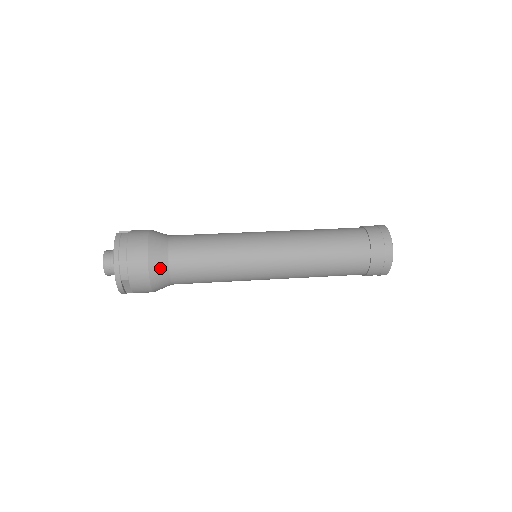
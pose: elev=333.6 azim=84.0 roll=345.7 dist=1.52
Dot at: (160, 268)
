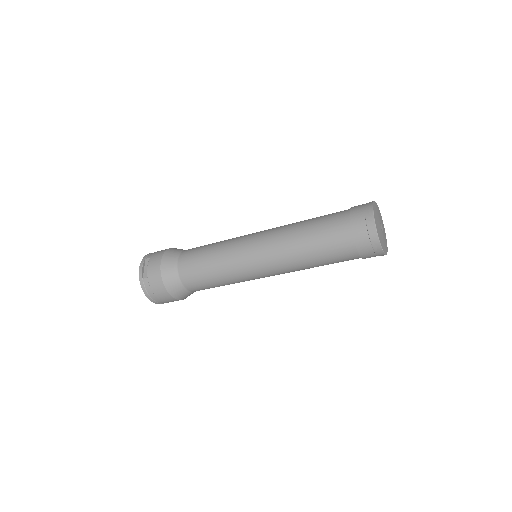
Dot at: (176, 251)
